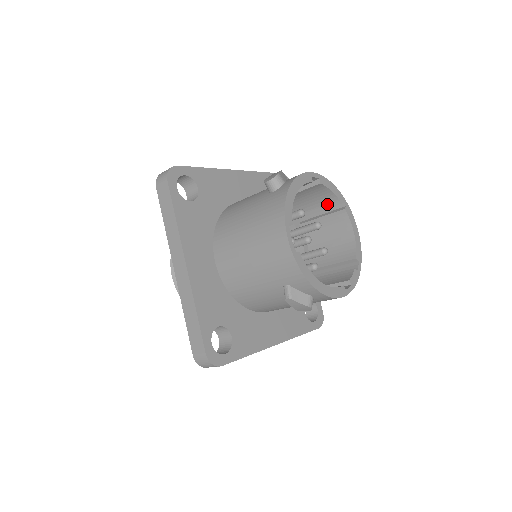
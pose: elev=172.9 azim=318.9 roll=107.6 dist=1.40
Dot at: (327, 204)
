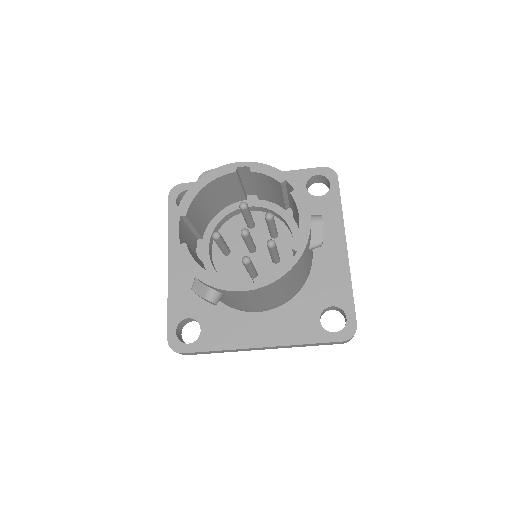
Dot at: (289, 191)
